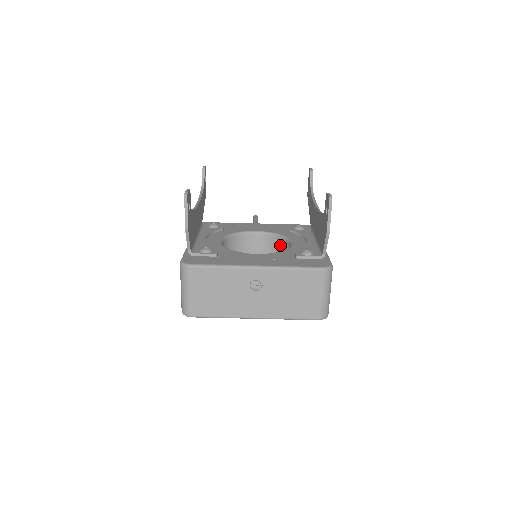
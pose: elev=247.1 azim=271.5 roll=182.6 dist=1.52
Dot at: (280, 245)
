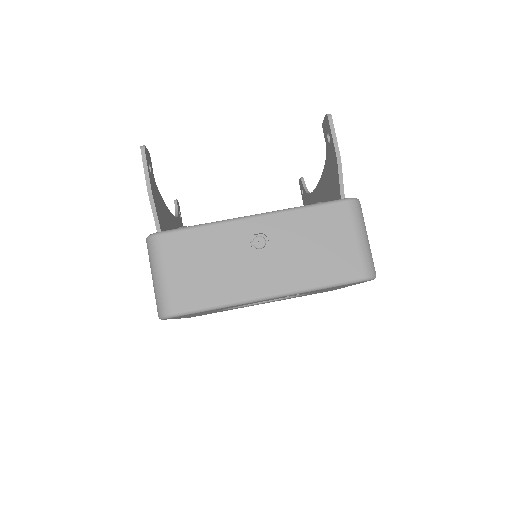
Dot at: occluded
